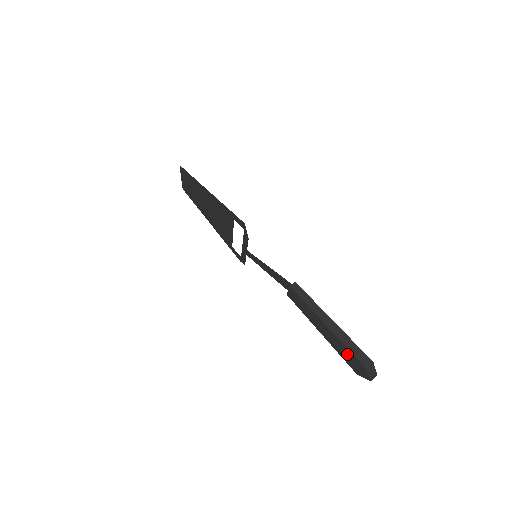
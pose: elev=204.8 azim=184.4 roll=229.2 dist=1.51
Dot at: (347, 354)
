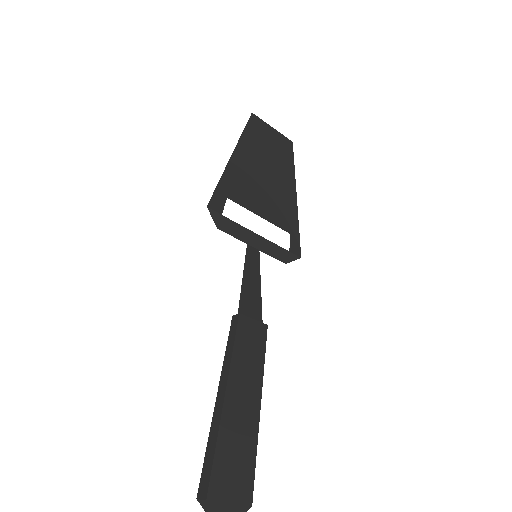
Dot at: occluded
